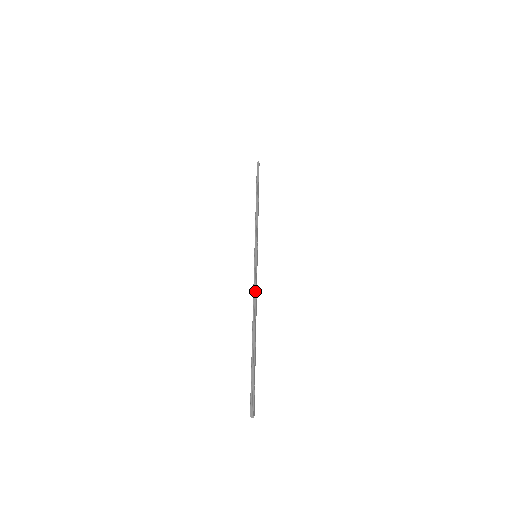
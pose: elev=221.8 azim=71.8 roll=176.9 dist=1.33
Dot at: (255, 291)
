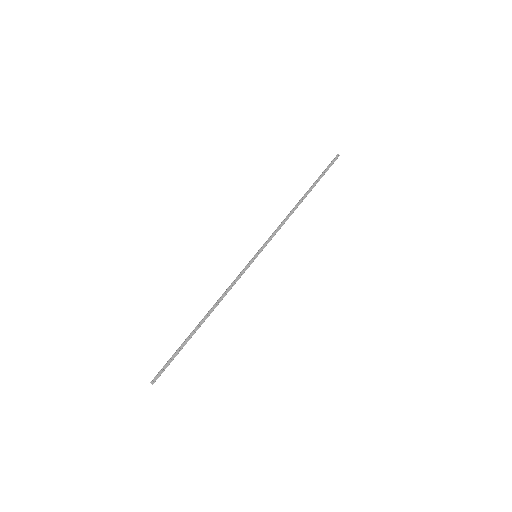
Dot at: (228, 288)
